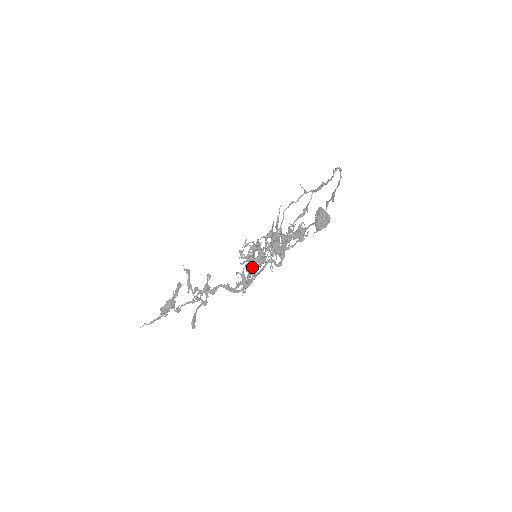
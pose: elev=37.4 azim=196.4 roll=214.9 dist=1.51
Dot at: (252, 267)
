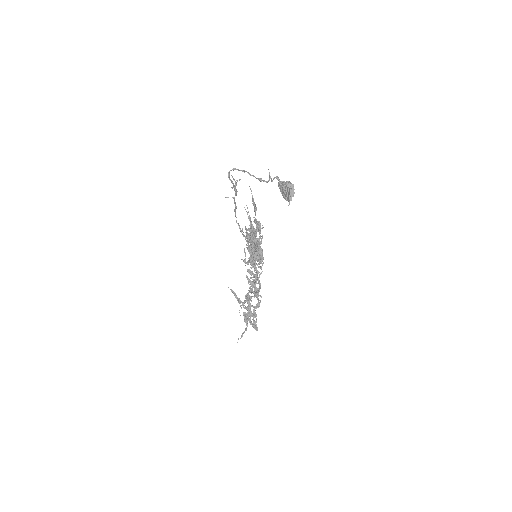
Dot at: occluded
